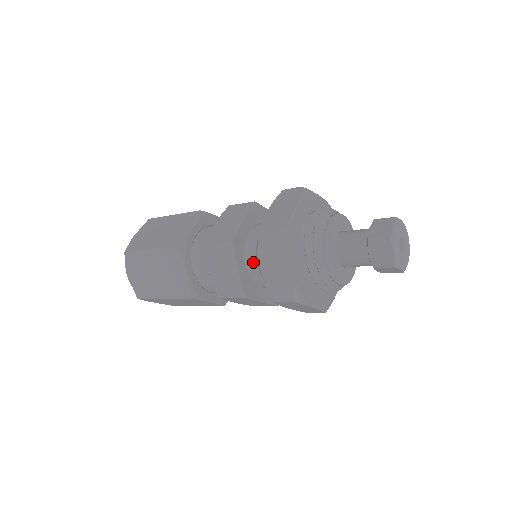
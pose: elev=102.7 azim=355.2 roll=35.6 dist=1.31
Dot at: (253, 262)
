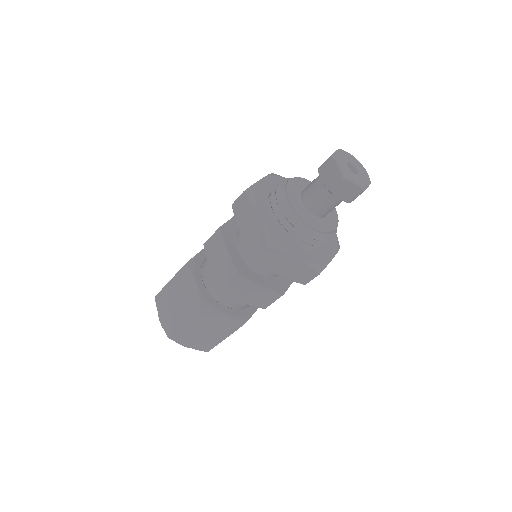
Dot at: (263, 269)
